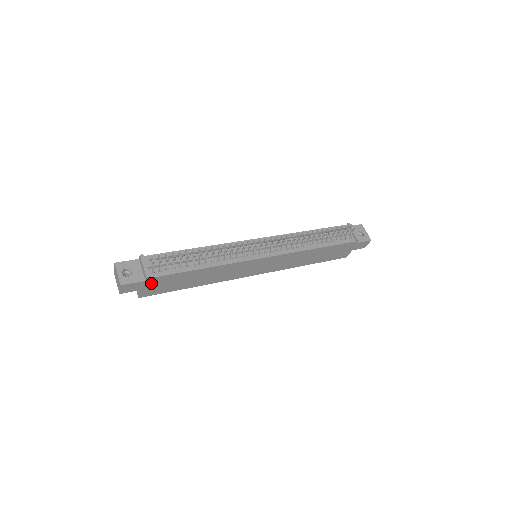
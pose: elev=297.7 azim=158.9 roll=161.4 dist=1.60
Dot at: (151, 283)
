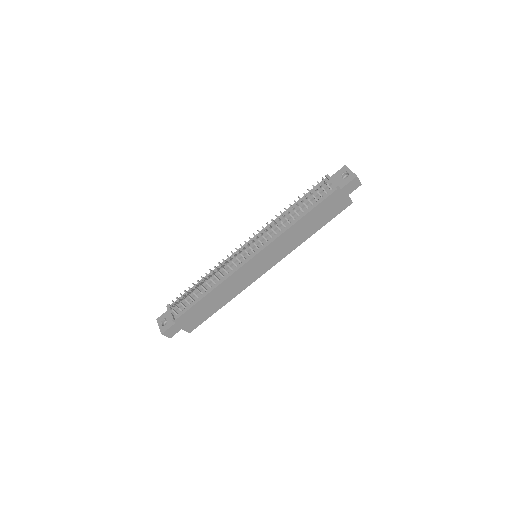
Dot at: (183, 322)
